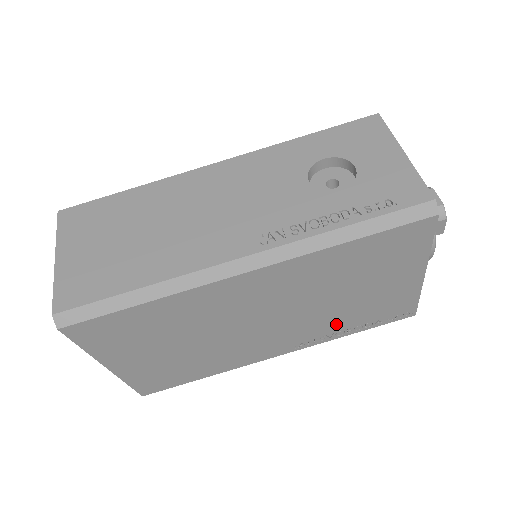
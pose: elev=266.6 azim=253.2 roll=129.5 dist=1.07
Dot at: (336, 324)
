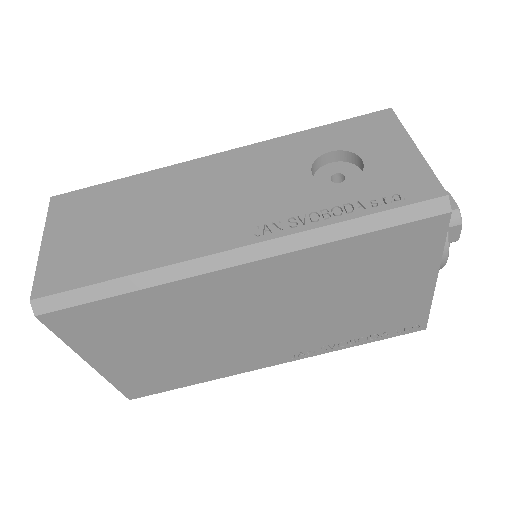
Dot at: (338, 333)
